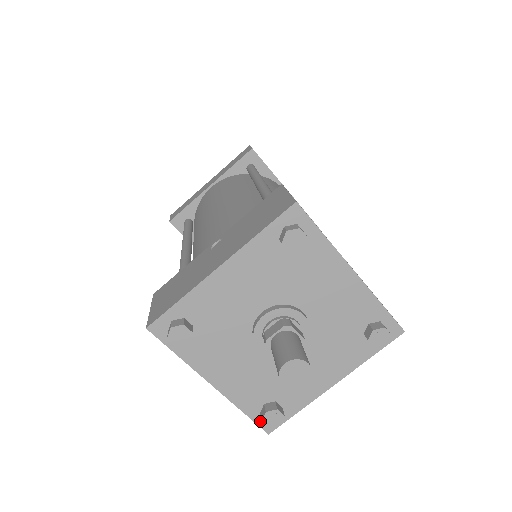
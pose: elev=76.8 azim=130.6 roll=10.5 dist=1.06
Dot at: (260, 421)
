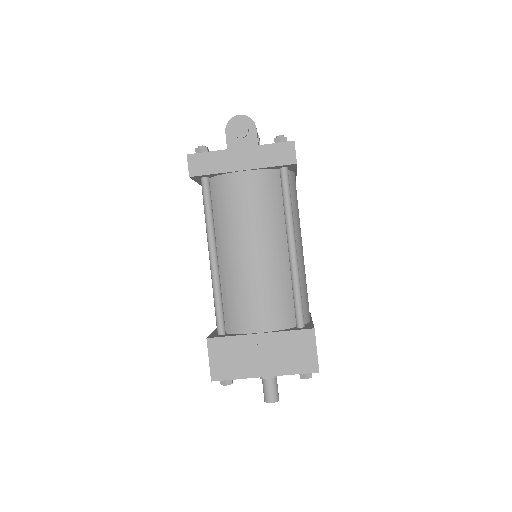
Dot at: occluded
